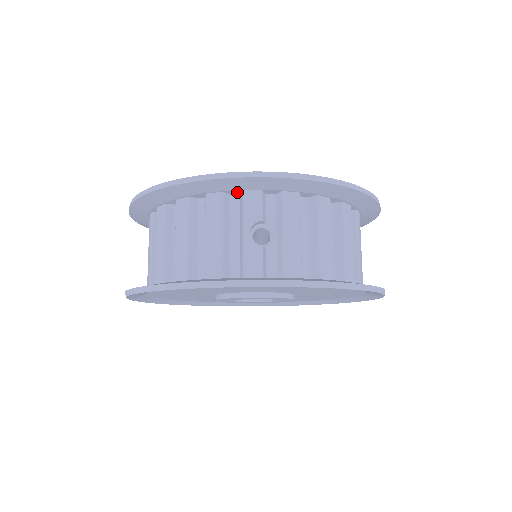
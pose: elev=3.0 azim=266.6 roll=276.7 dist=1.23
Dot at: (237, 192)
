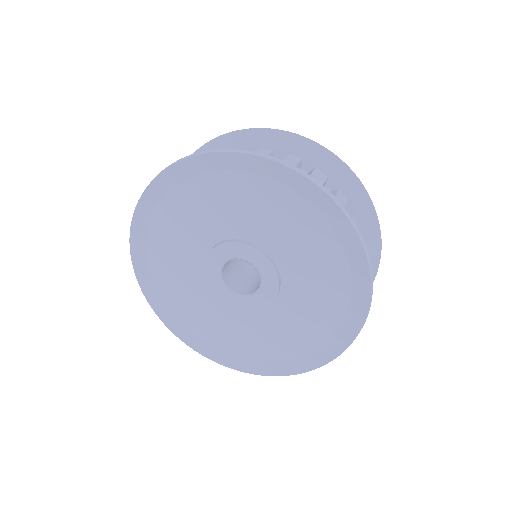
Dot at: occluded
